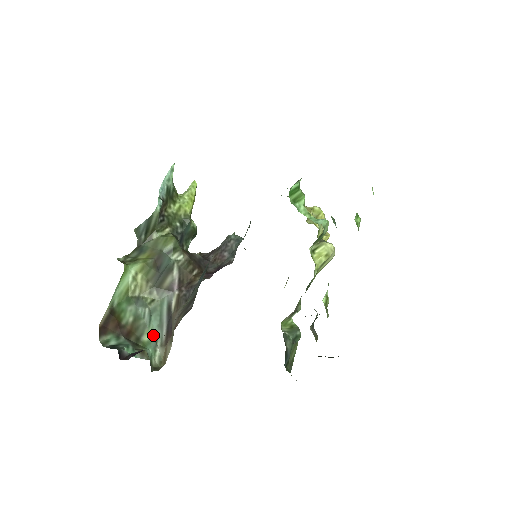
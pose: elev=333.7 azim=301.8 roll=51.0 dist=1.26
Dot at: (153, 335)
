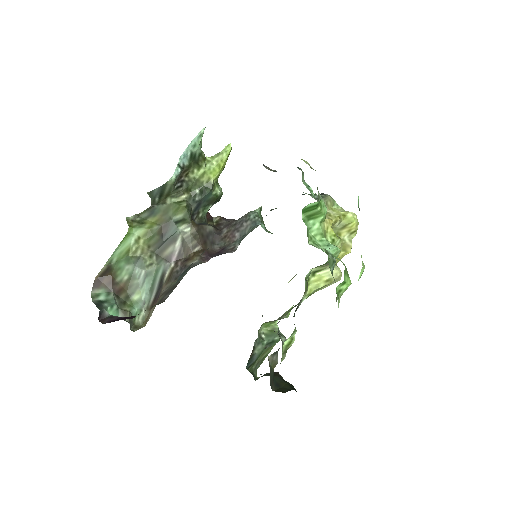
Dot at: (143, 296)
